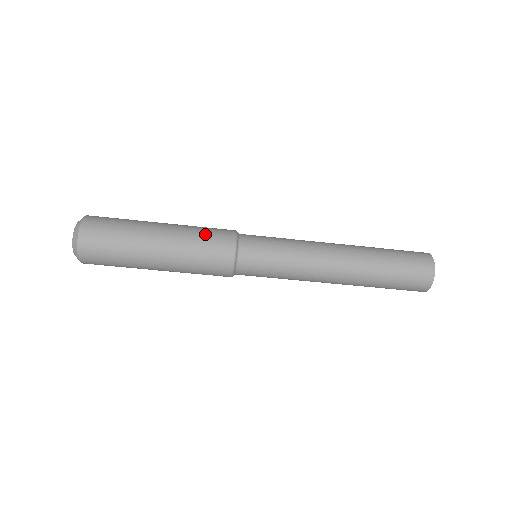
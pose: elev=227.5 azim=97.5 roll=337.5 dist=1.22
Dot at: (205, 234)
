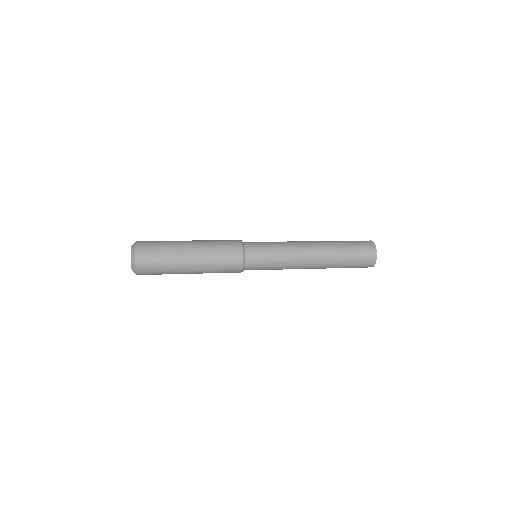
Dot at: (222, 263)
